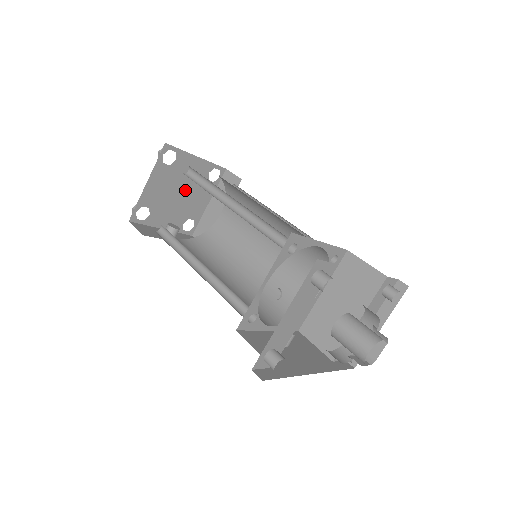
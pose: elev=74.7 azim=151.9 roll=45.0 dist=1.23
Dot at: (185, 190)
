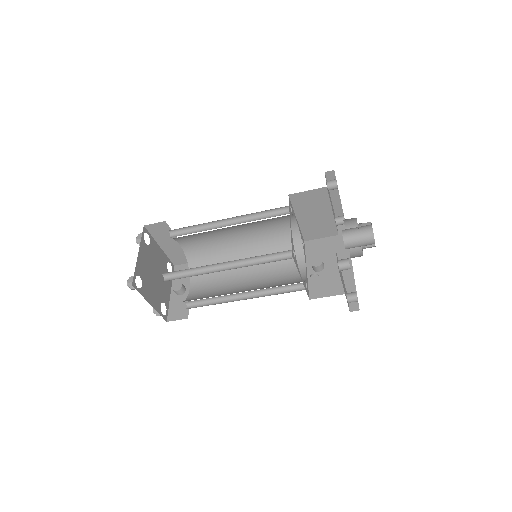
Dot at: (153, 269)
